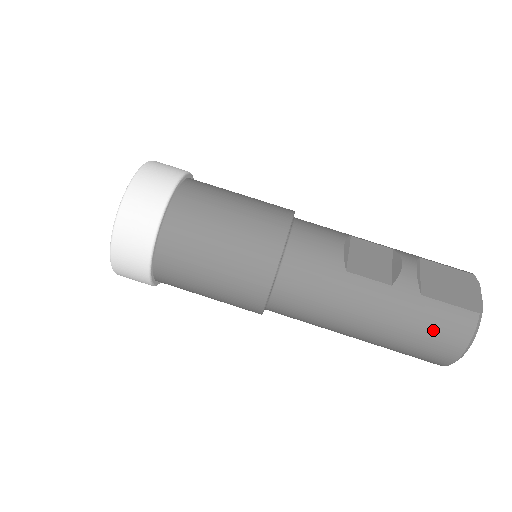
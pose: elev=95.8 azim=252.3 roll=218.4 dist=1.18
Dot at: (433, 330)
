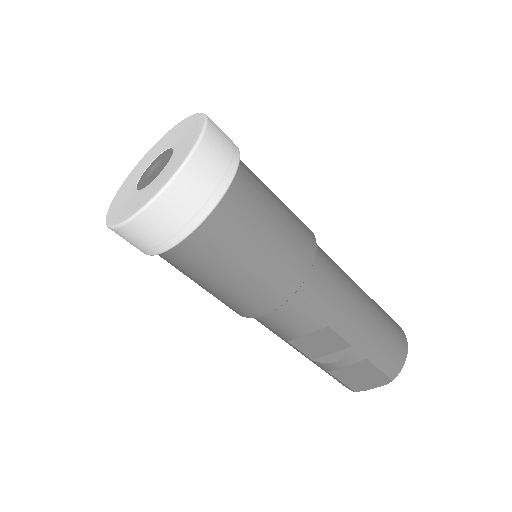
Dot at: occluded
